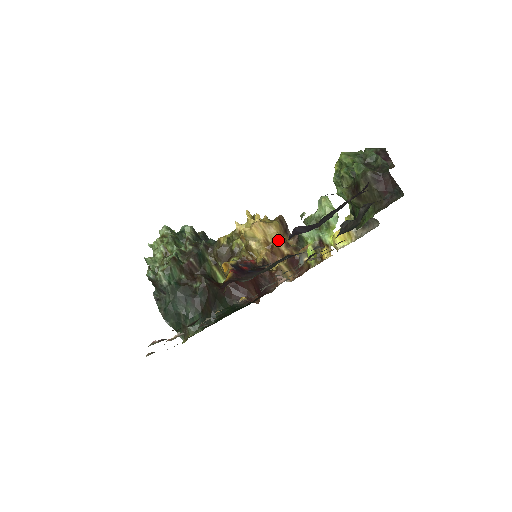
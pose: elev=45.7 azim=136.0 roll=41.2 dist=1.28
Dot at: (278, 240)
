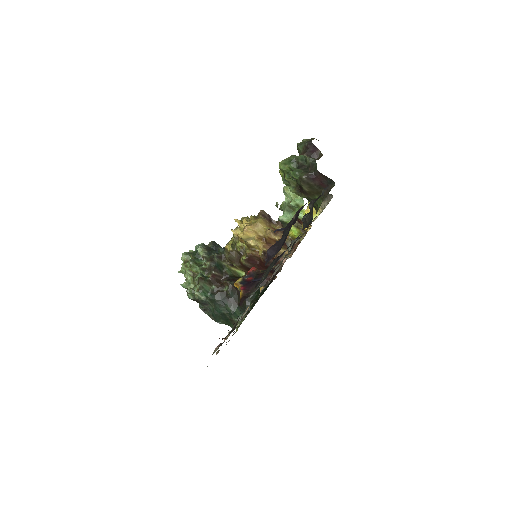
Dot at: (267, 233)
